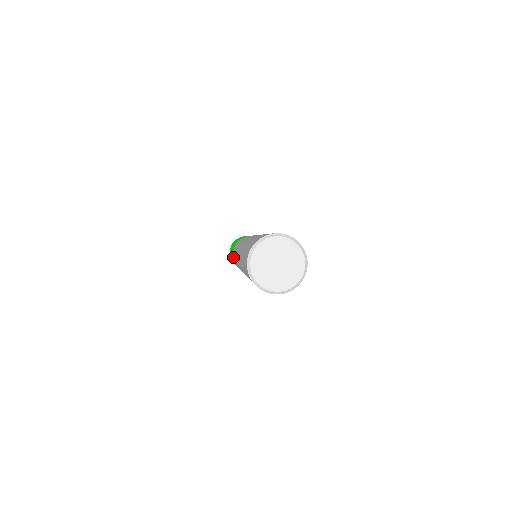
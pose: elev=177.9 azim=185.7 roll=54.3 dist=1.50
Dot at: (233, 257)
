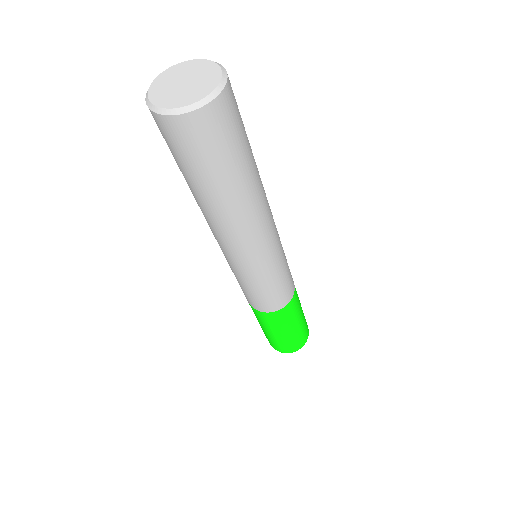
Dot at: (249, 302)
